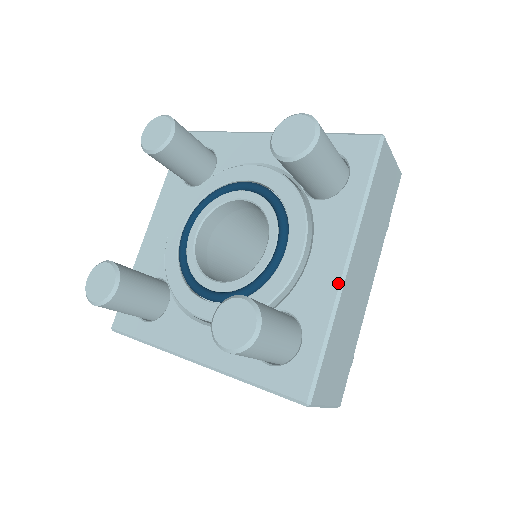
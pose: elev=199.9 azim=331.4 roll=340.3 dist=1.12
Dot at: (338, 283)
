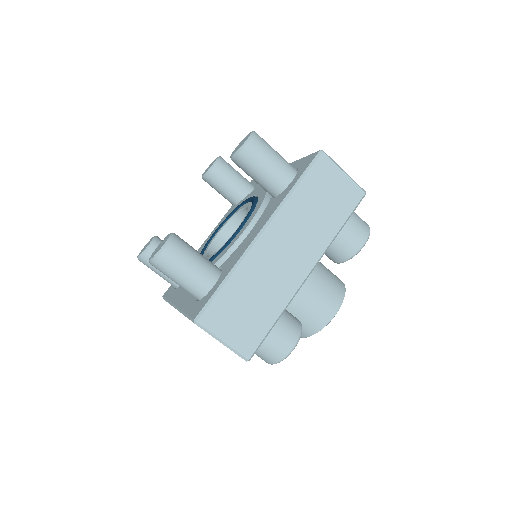
Dot at: (249, 244)
